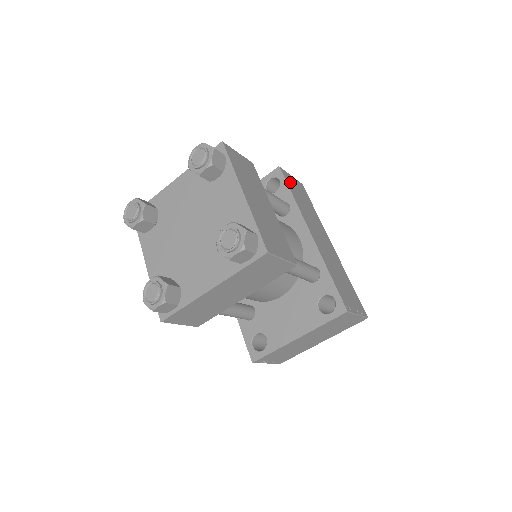
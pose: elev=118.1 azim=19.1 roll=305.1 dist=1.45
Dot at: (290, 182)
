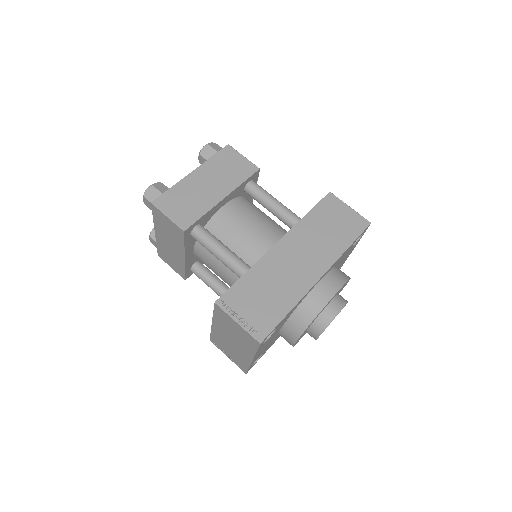
Dot at: (329, 207)
